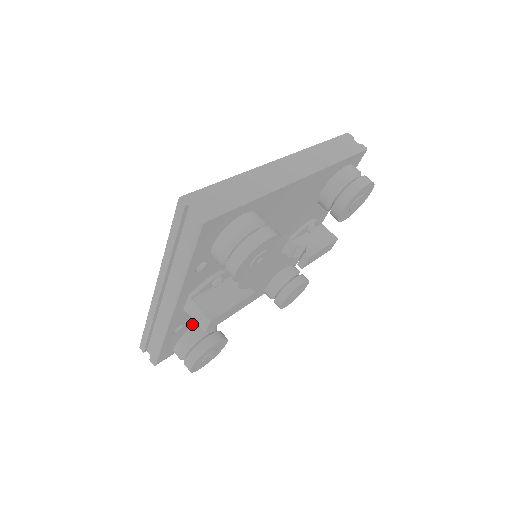
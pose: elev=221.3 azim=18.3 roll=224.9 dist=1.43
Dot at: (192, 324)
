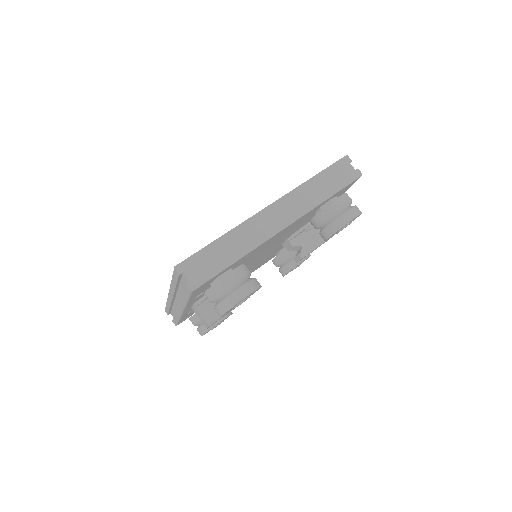
Dot at: occluded
